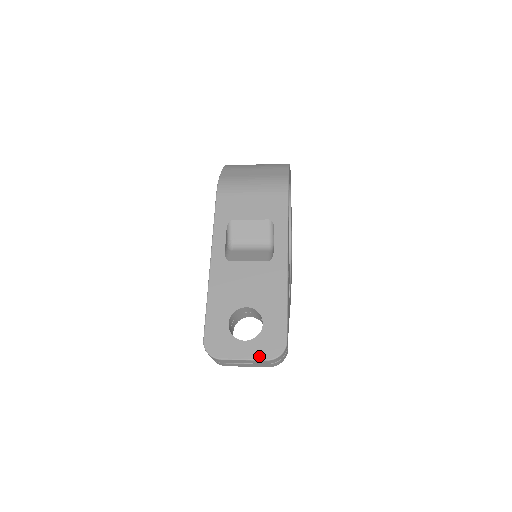
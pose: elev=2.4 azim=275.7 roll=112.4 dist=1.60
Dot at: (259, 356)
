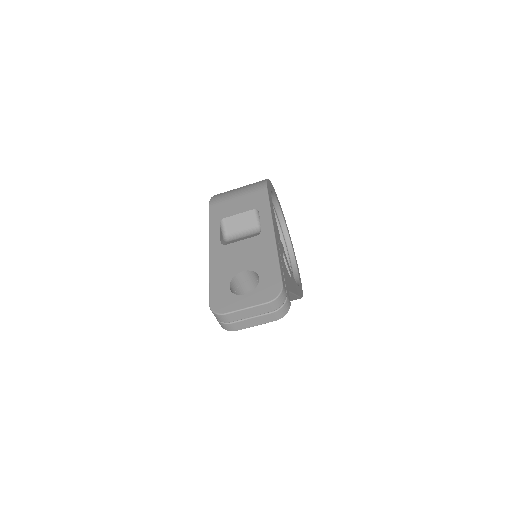
Dot at: (259, 302)
